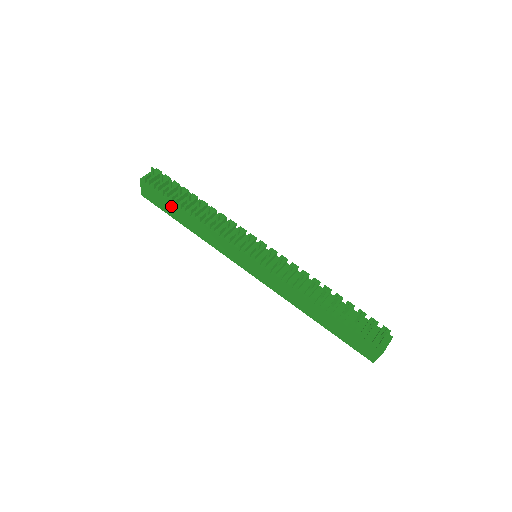
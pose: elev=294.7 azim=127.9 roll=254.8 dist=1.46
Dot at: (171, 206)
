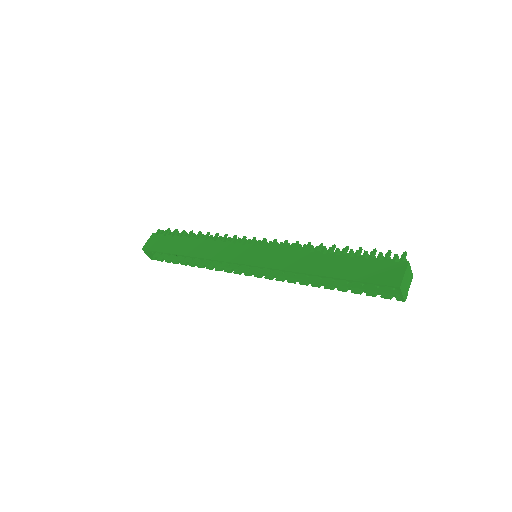
Dot at: (176, 241)
